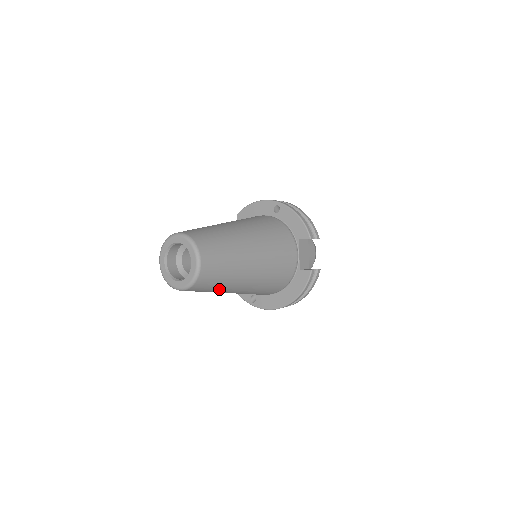
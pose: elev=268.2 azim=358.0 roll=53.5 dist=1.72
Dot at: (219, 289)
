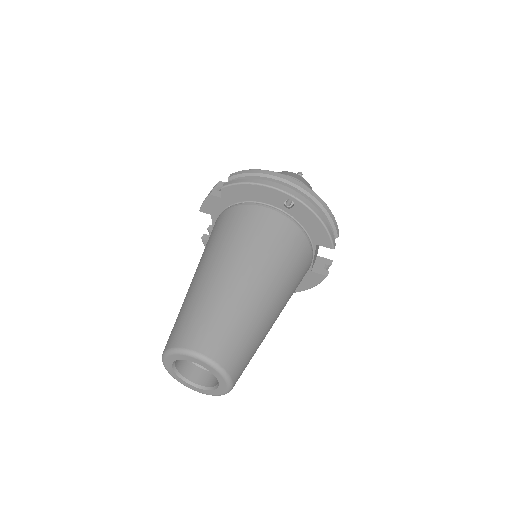
Dot at: occluded
